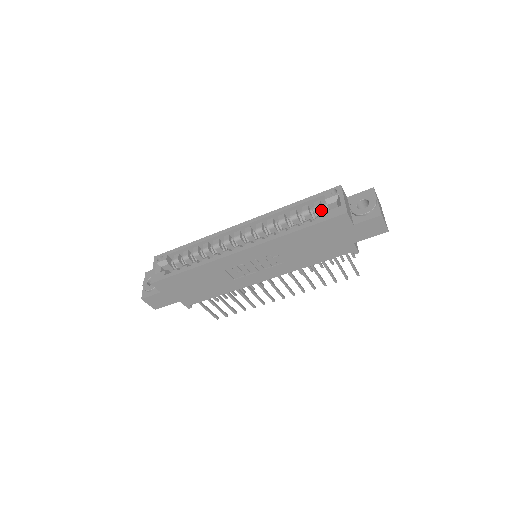
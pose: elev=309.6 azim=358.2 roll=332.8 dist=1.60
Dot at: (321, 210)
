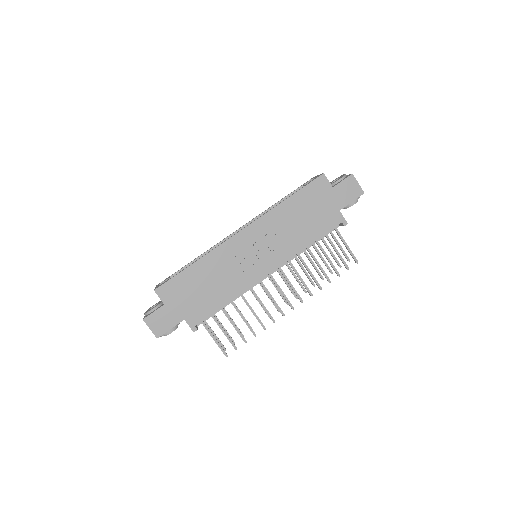
Dot at: occluded
